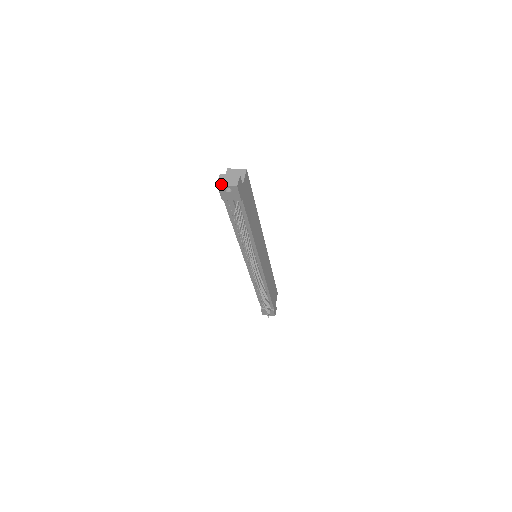
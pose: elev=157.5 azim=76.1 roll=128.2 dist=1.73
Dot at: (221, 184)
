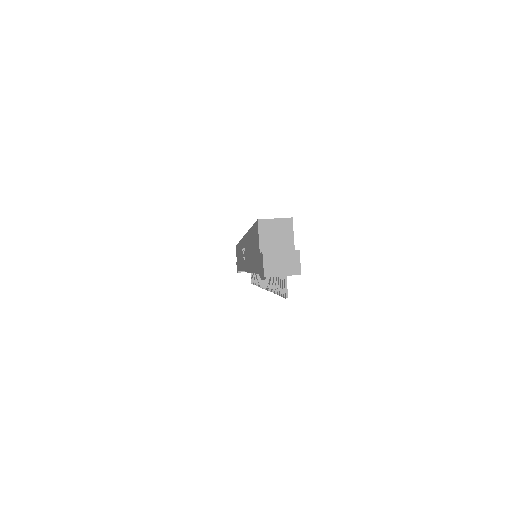
Dot at: (272, 274)
